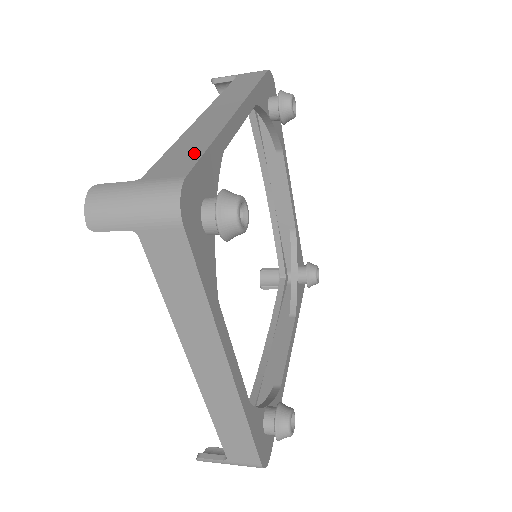
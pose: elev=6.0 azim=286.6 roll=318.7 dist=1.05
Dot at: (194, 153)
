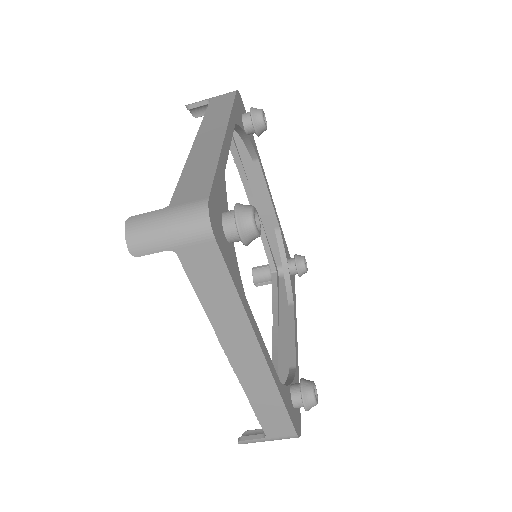
Dot at: occluded
